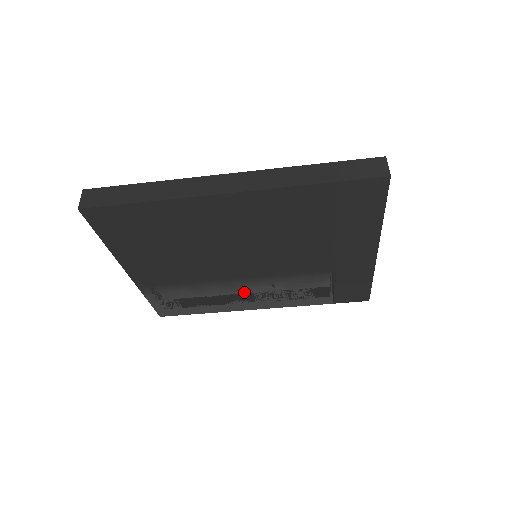
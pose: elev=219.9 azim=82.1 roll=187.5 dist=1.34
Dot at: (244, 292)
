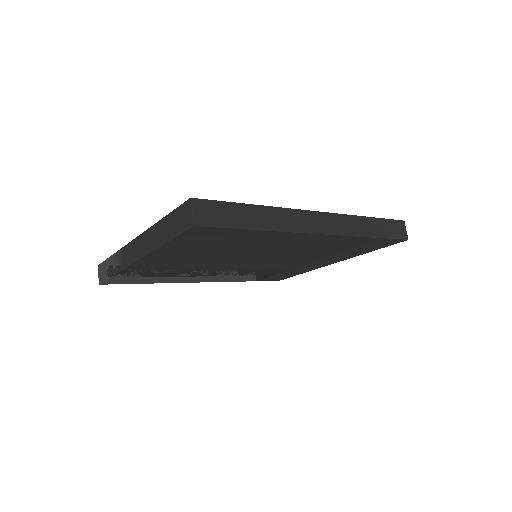
Dot at: (210, 274)
